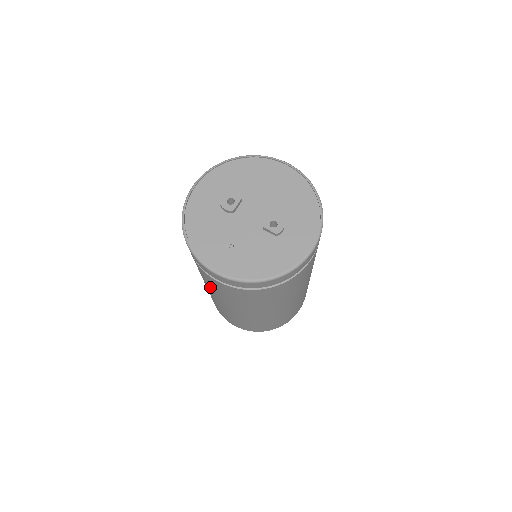
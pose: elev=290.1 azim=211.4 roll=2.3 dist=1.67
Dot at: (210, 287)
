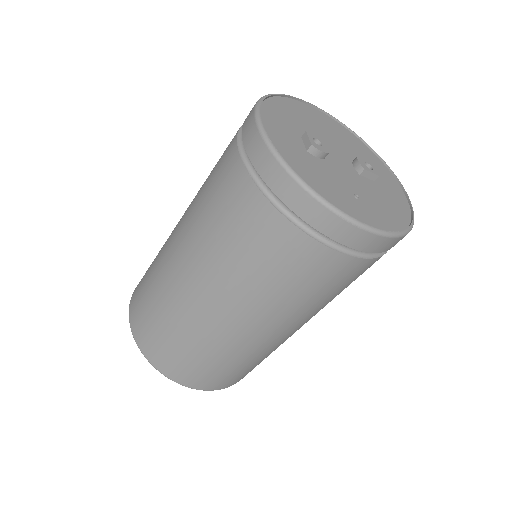
Dot at: (276, 297)
